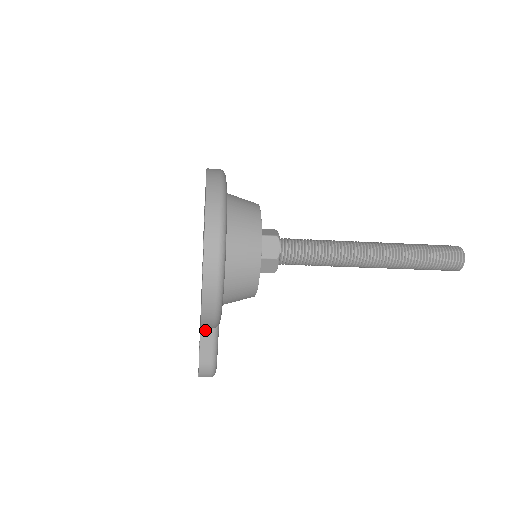
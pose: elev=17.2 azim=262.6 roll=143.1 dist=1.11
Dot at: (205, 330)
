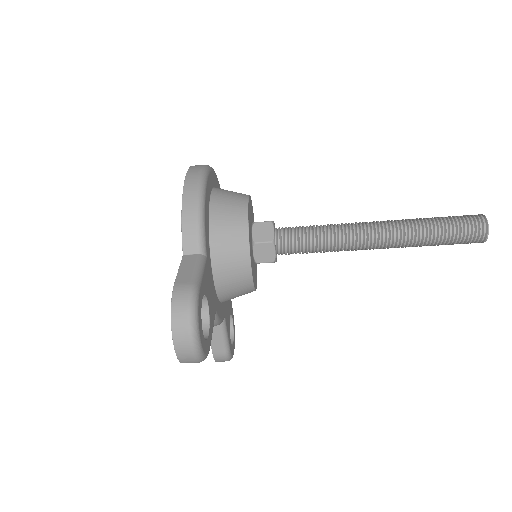
Dot at: (188, 257)
